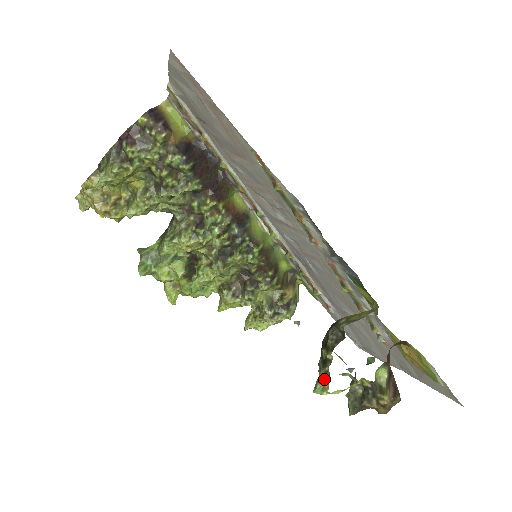
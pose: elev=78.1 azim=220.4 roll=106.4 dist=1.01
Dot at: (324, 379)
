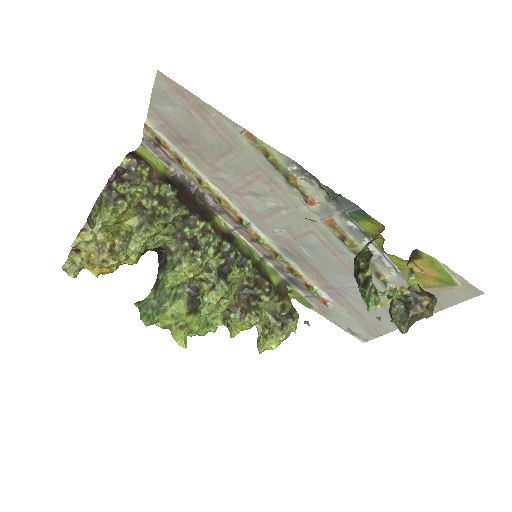
Dot at: (372, 295)
